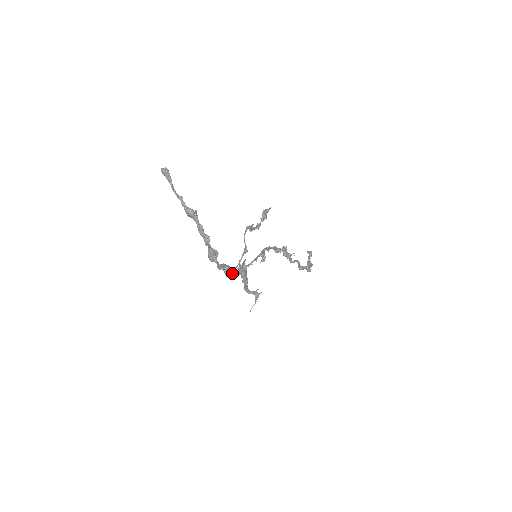
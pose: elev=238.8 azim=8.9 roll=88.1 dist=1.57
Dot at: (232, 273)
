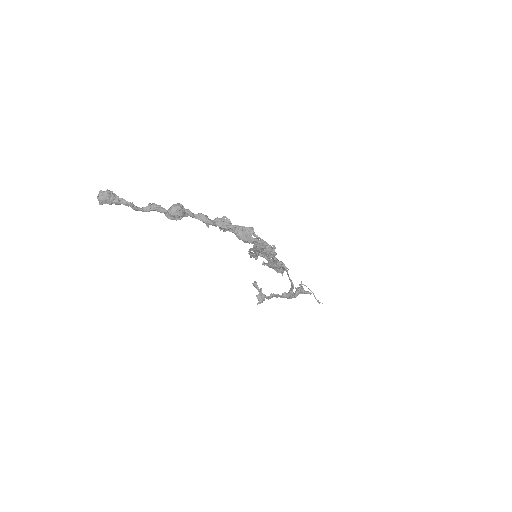
Dot at: occluded
